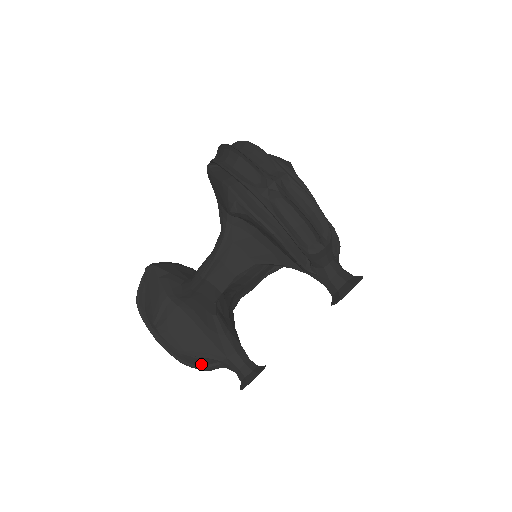
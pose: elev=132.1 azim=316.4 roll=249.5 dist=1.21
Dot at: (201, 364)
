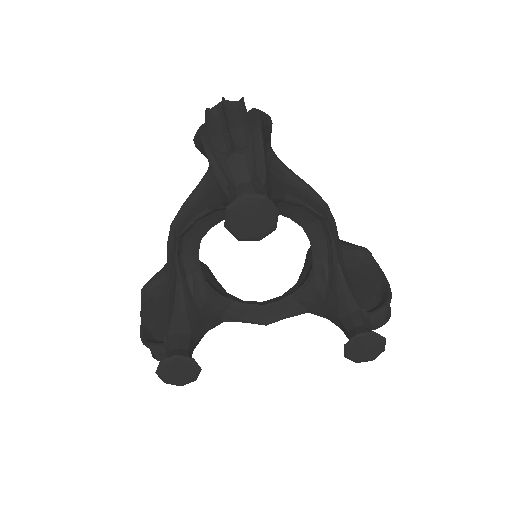
Dot at: (151, 342)
